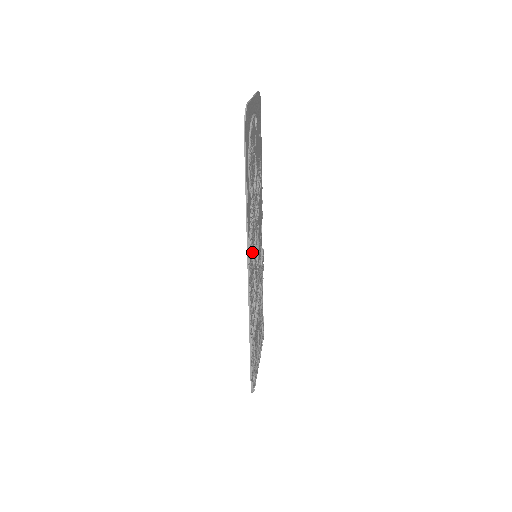
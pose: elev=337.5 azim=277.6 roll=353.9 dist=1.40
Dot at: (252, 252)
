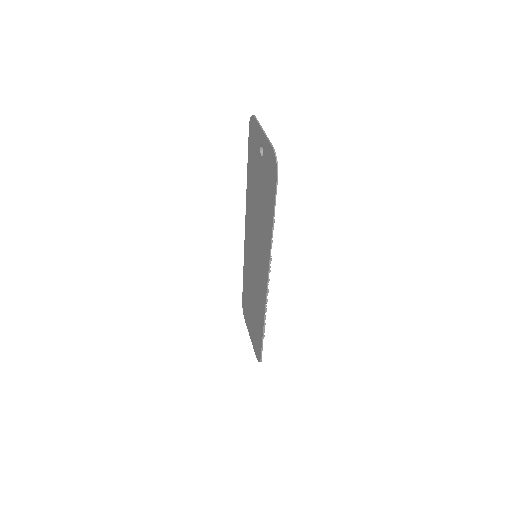
Dot at: (263, 259)
